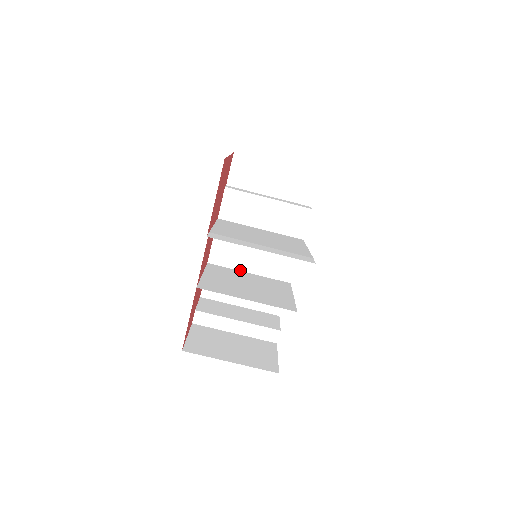
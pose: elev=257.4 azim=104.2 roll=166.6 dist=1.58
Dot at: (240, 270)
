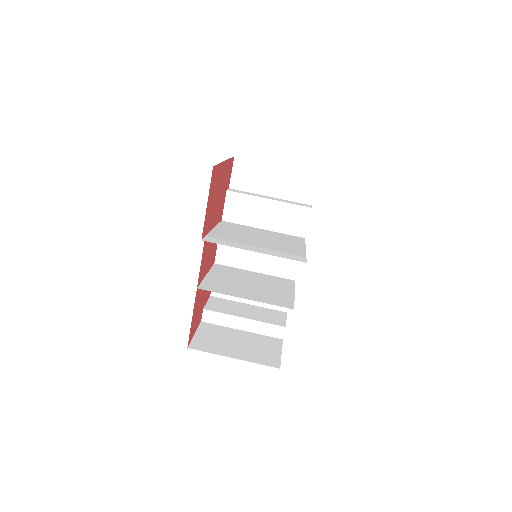
Dot at: (246, 269)
